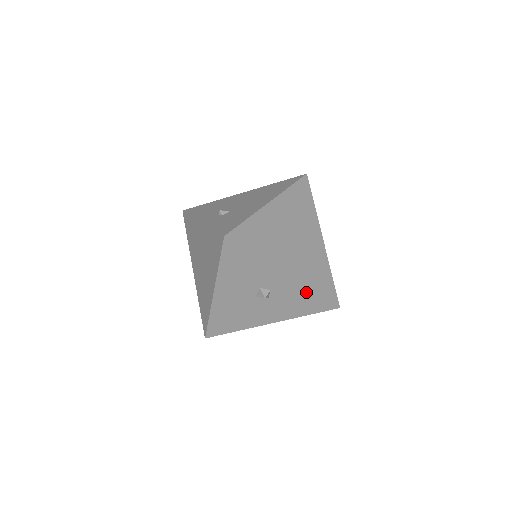
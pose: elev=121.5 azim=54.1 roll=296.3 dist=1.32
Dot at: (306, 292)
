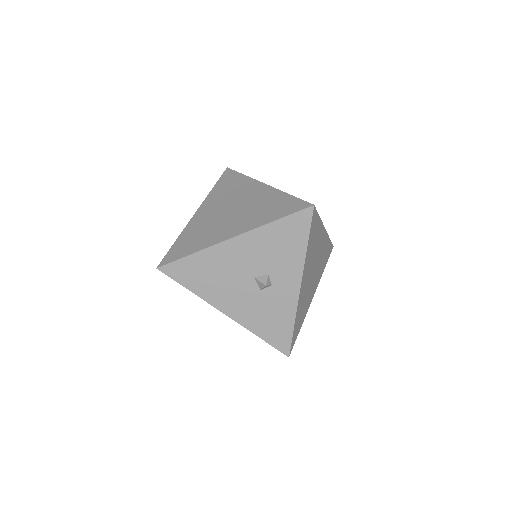
Dot at: (290, 316)
